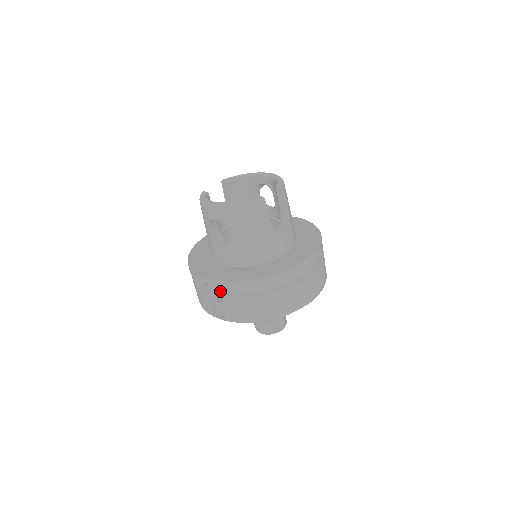
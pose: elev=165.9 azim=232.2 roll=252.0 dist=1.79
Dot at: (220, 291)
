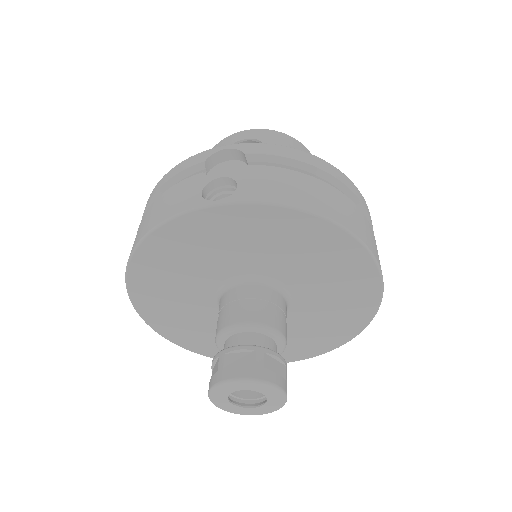
Dot at: occluded
